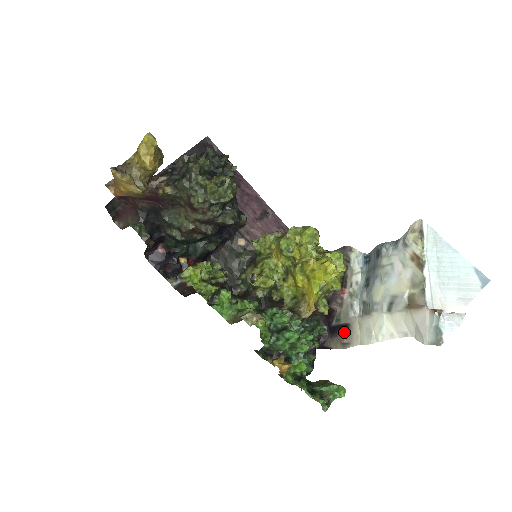
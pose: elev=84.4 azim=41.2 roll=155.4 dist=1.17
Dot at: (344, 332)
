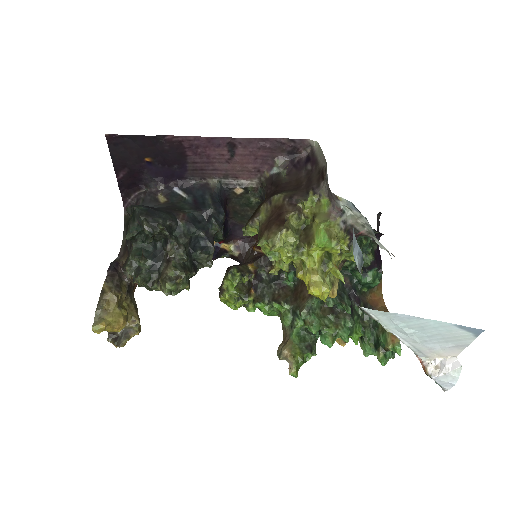
Dot at: occluded
